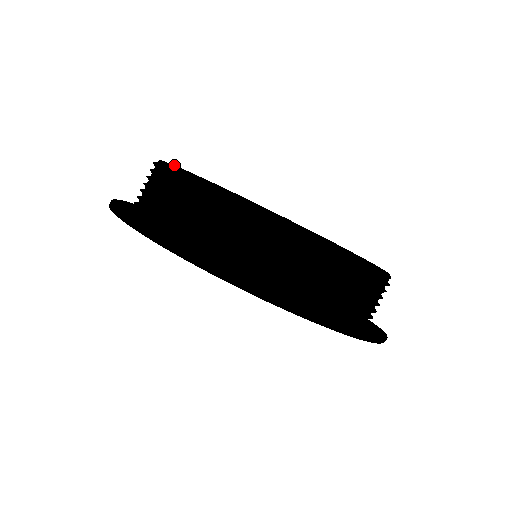
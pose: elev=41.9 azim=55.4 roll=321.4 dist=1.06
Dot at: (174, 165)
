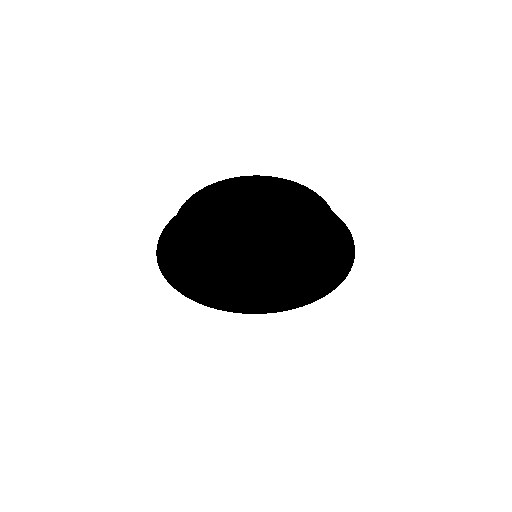
Dot at: occluded
